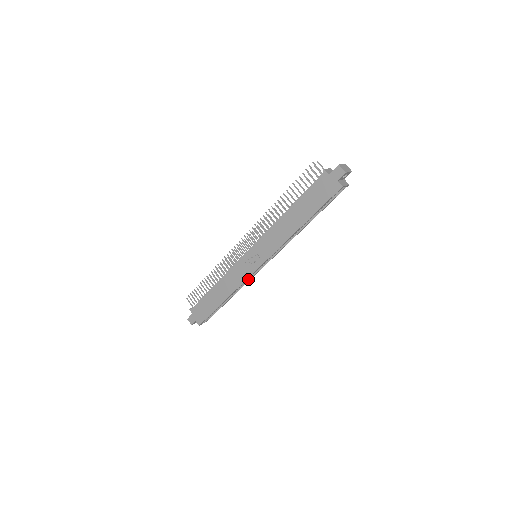
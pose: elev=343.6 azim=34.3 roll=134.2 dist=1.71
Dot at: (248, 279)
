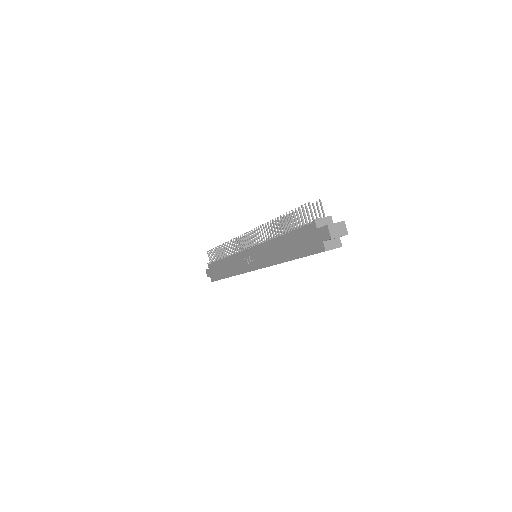
Dot at: occluded
